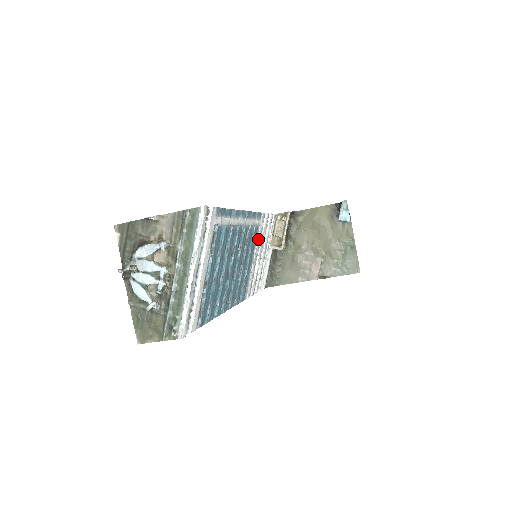
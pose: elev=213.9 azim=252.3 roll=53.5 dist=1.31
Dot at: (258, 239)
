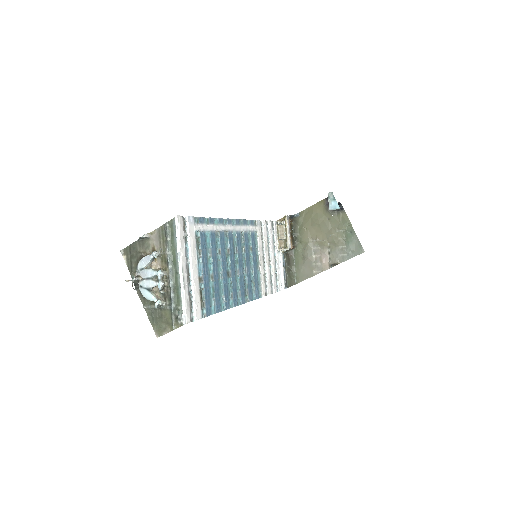
Dot at: (259, 243)
